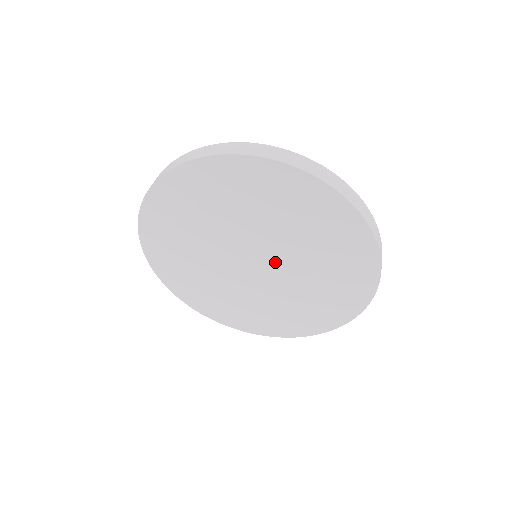
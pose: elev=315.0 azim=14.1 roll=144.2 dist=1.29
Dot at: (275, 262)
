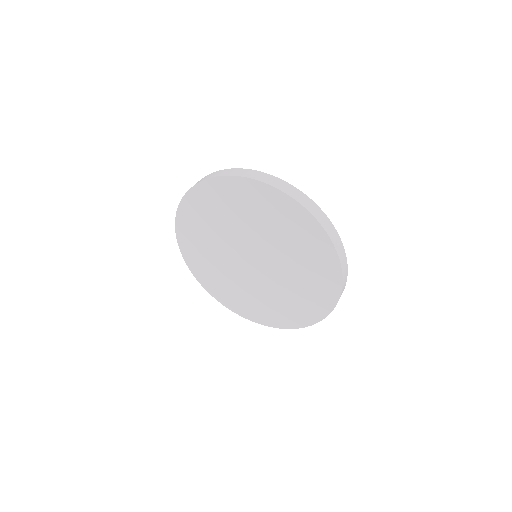
Dot at: (267, 270)
